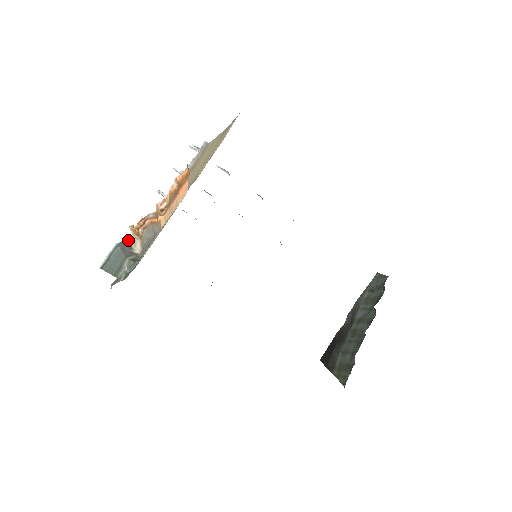
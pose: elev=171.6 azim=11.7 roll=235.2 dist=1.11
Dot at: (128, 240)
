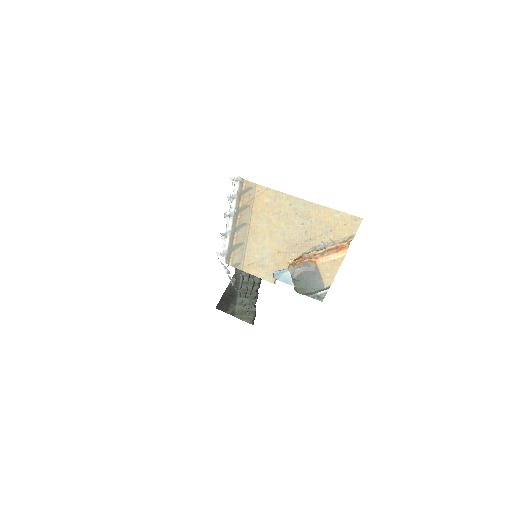
Dot at: (288, 267)
